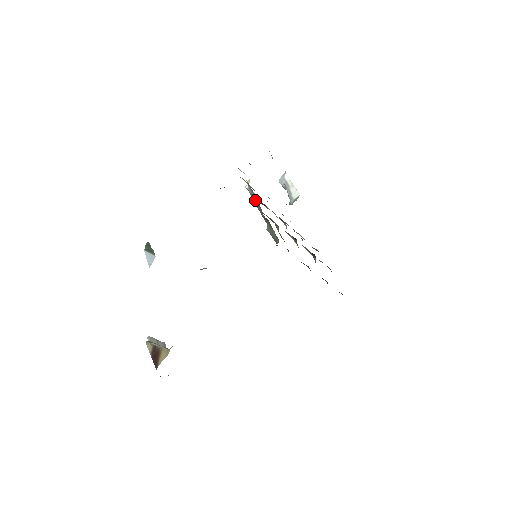
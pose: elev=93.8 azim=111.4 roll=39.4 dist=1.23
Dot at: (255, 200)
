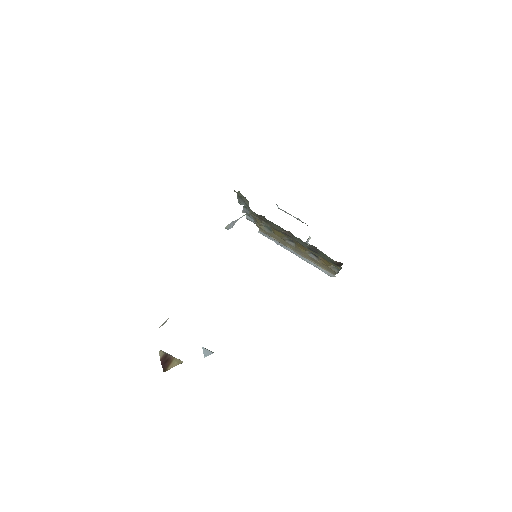
Dot at: (253, 218)
